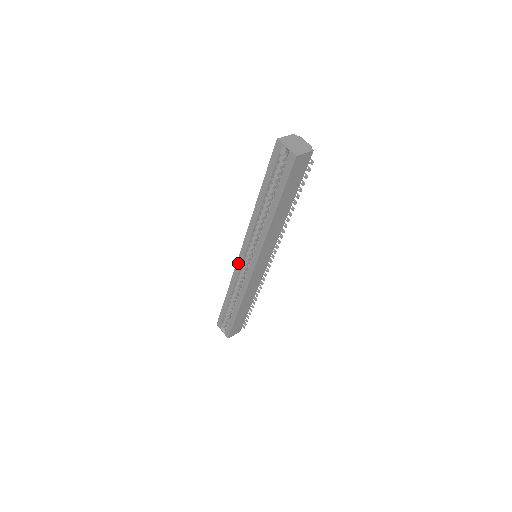
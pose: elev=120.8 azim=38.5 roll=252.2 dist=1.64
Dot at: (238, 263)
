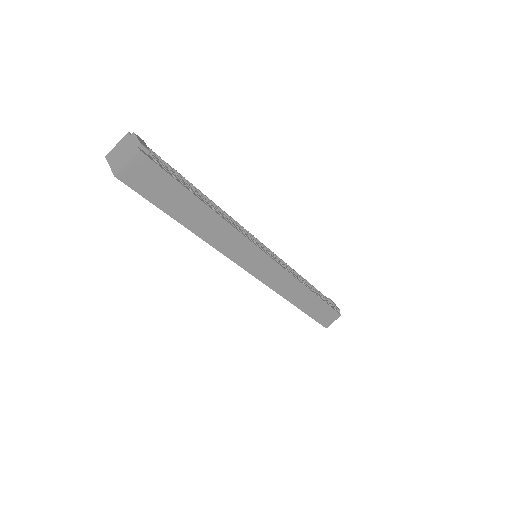
Dot at: occluded
